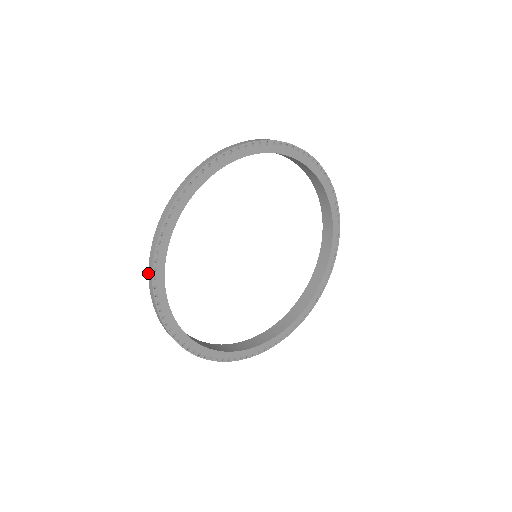
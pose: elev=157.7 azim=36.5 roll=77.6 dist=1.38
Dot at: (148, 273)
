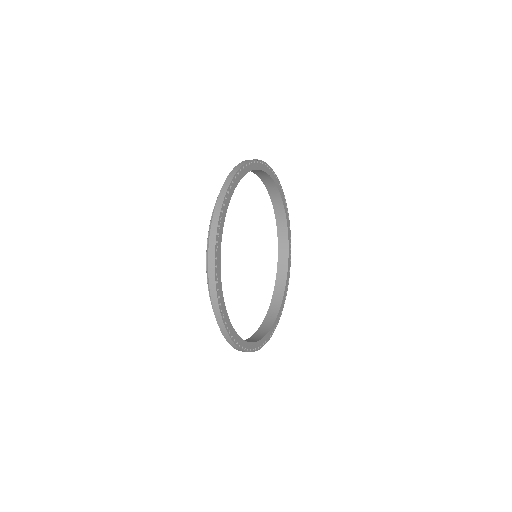
Dot at: (226, 178)
